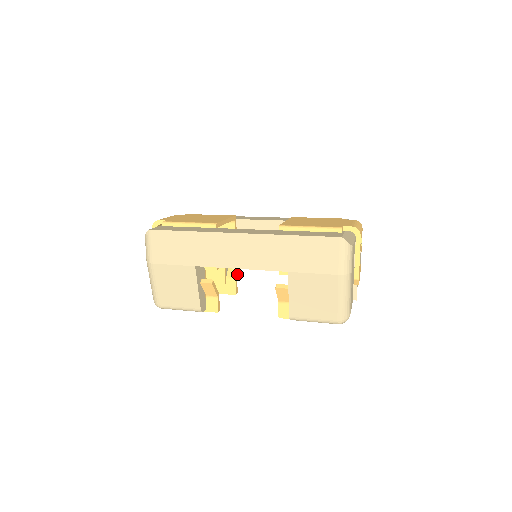
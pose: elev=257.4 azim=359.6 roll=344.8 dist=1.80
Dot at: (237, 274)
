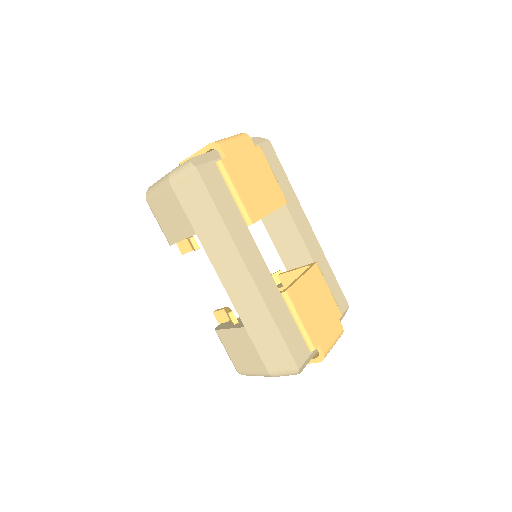
Dot at: occluded
